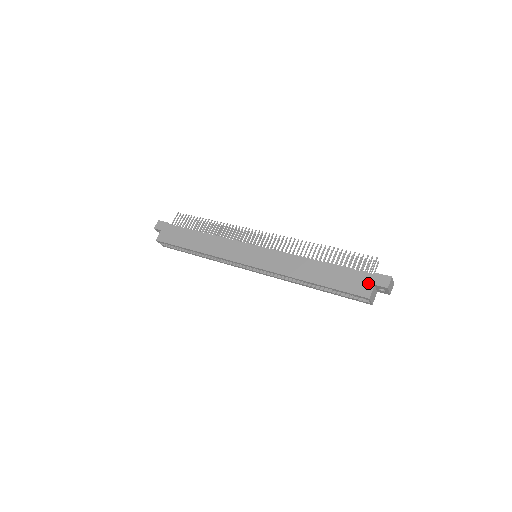
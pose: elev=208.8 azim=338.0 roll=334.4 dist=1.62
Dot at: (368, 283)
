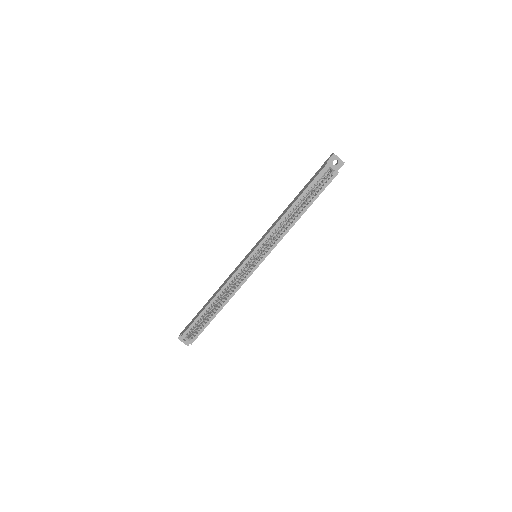
Dot at: (322, 166)
